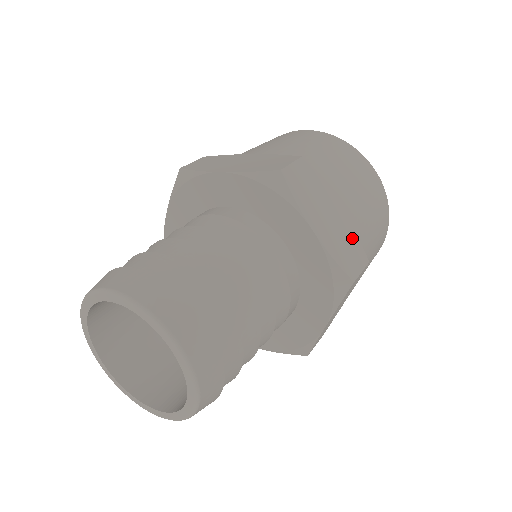
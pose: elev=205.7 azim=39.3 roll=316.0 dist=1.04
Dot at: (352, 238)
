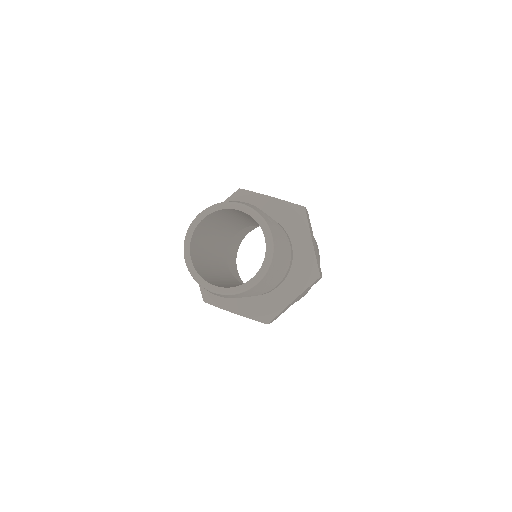
Dot at: occluded
